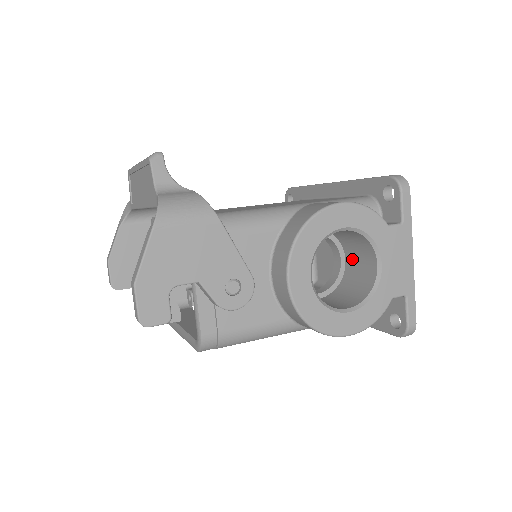
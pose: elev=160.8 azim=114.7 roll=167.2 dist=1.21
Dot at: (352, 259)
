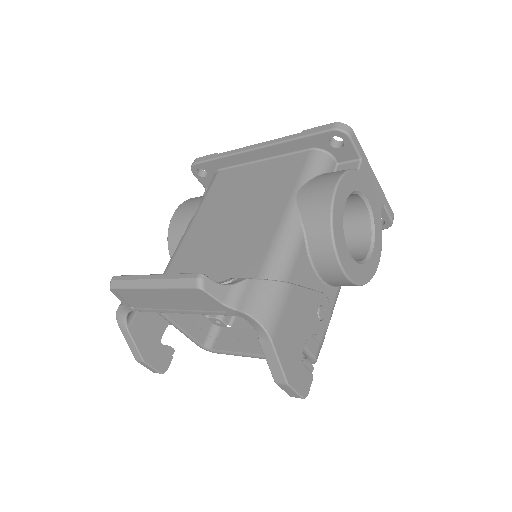
Dot at: occluded
